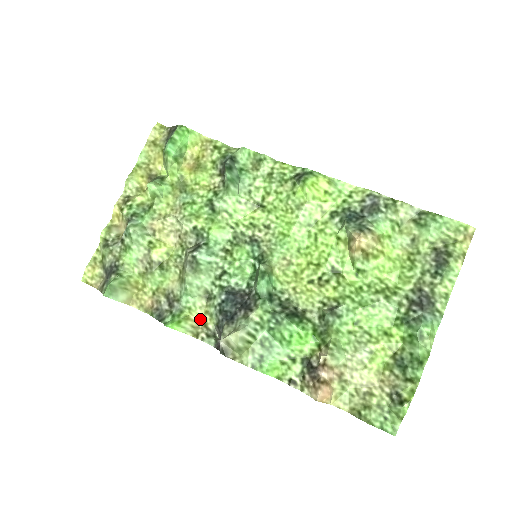
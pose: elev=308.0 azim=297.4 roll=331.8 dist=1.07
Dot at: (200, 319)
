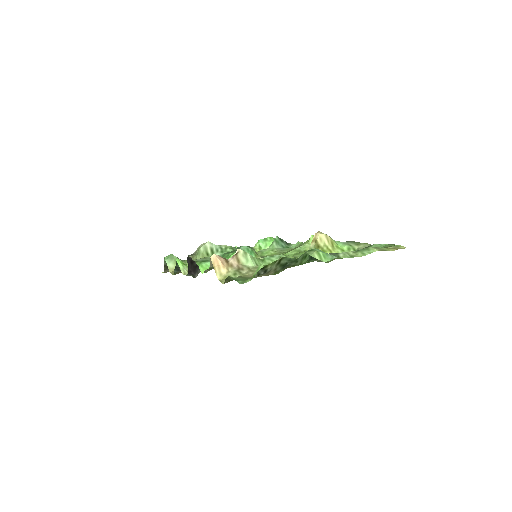
Dot at: occluded
